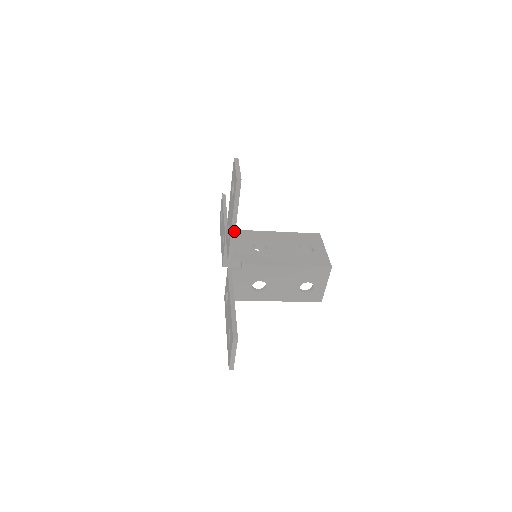
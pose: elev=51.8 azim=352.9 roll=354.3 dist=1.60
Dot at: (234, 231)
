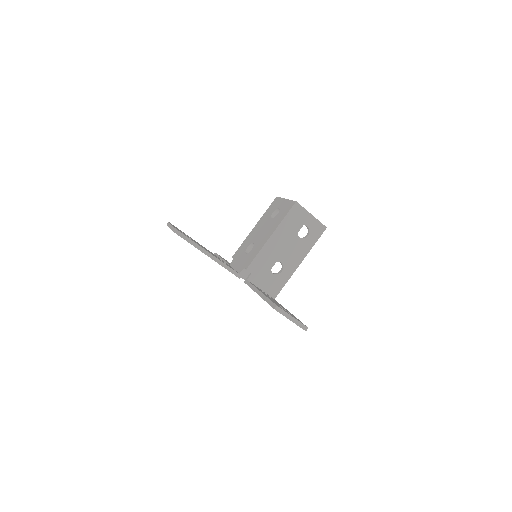
Dot at: (215, 258)
